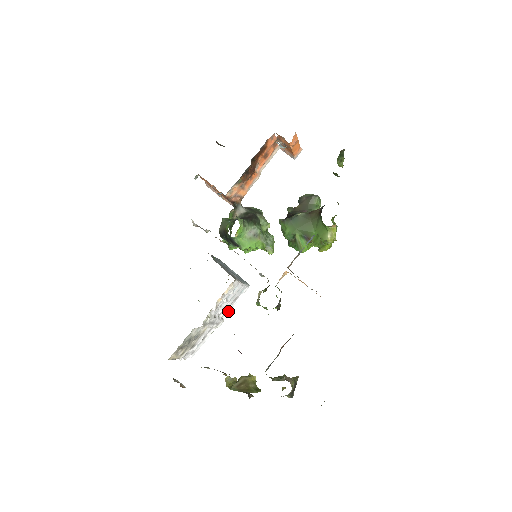
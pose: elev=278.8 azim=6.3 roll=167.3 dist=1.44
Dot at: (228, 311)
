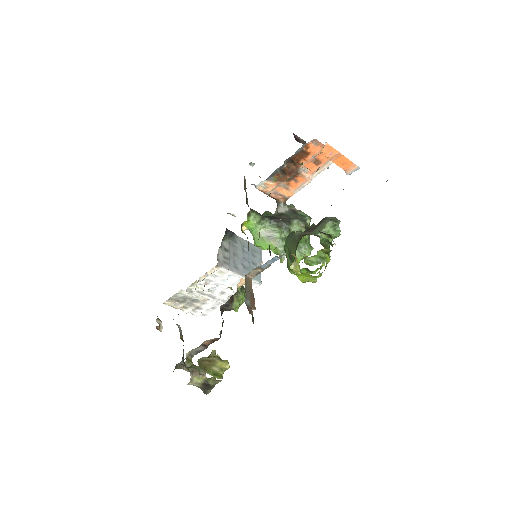
Dot at: occluded
